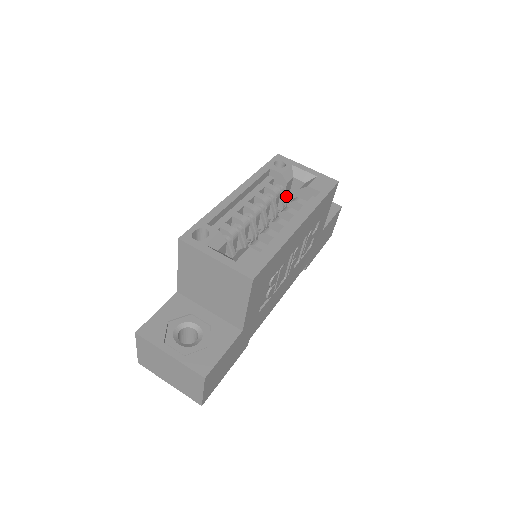
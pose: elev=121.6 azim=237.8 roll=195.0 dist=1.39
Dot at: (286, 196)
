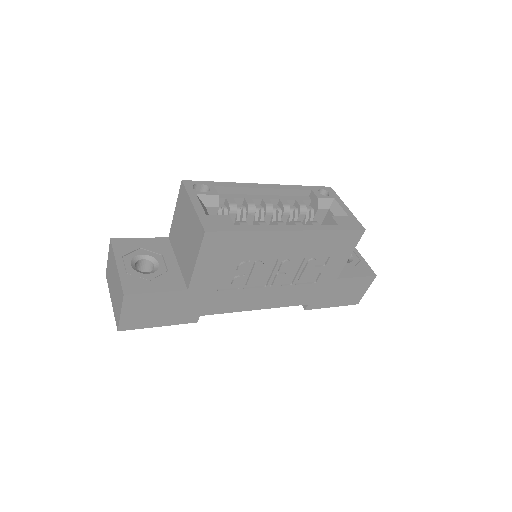
Dot at: occluded
